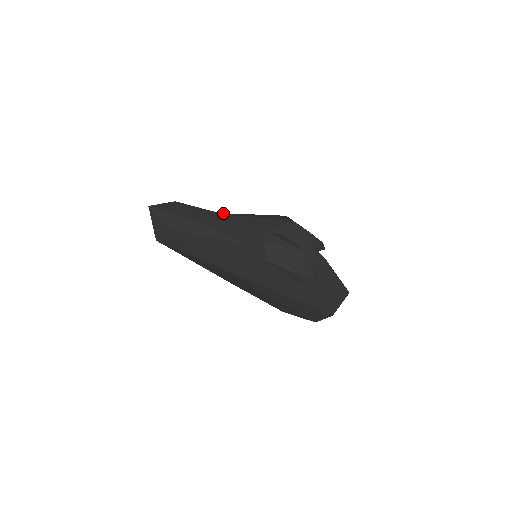
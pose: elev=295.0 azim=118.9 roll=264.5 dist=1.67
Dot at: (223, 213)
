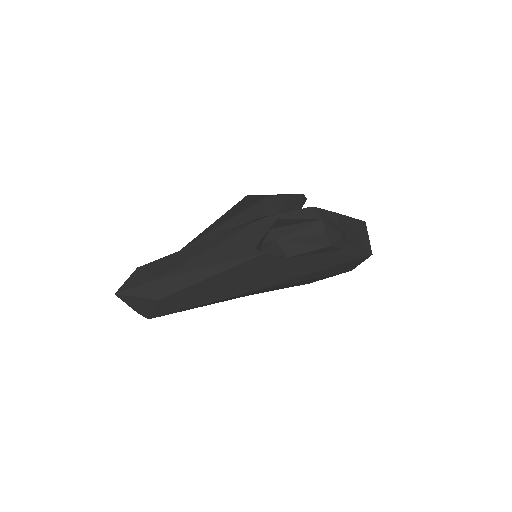
Dot at: (192, 241)
